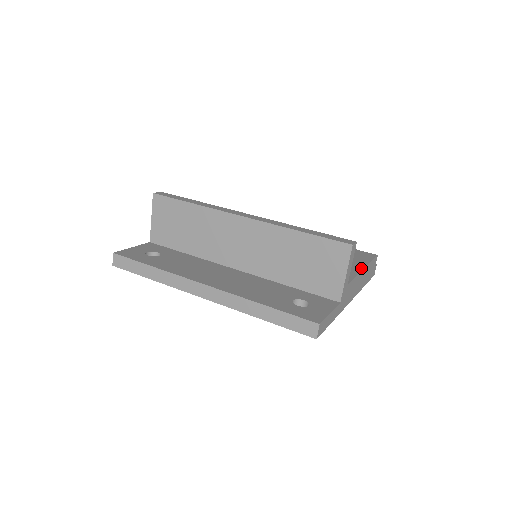
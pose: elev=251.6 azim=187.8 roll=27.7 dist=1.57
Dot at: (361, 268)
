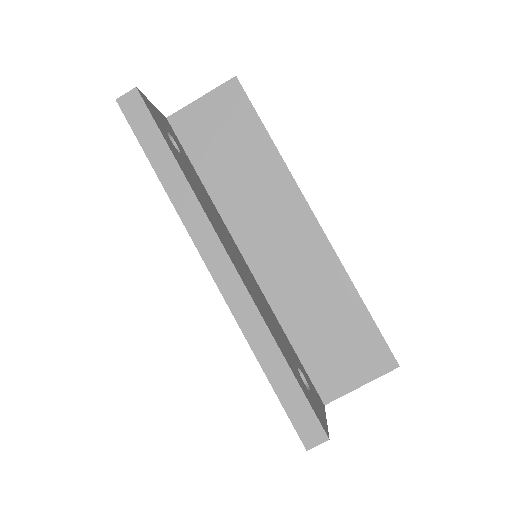
Dot at: occluded
